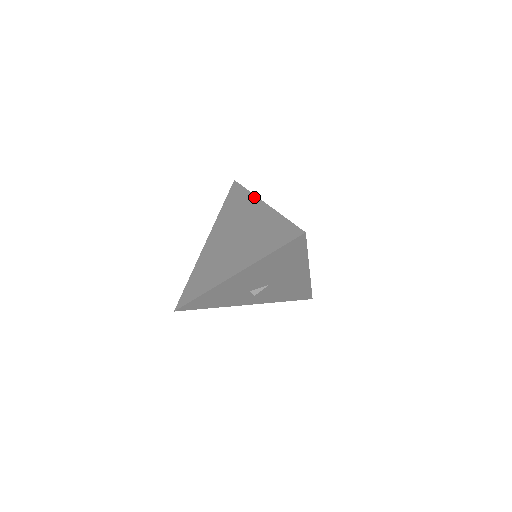
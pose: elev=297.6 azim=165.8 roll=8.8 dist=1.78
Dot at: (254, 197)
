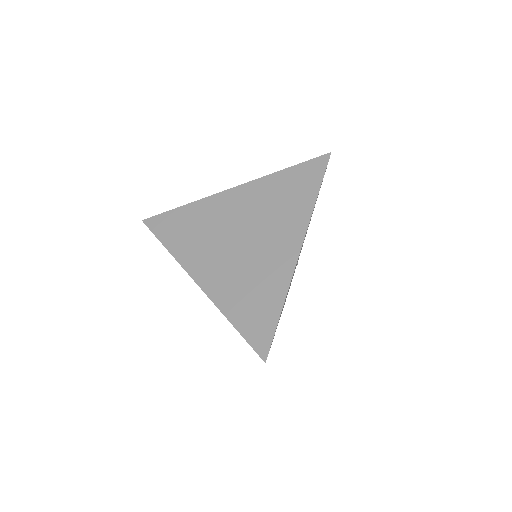
Dot at: (306, 222)
